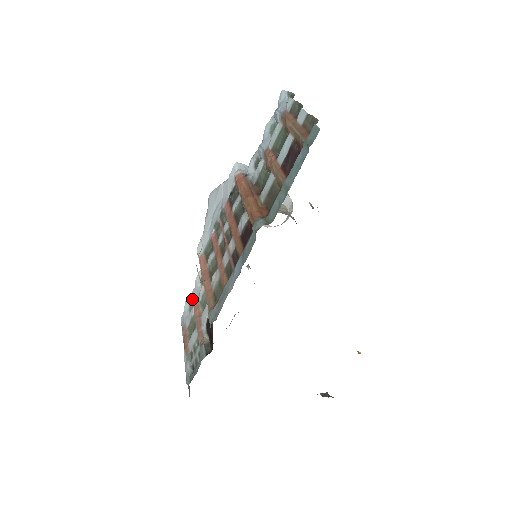
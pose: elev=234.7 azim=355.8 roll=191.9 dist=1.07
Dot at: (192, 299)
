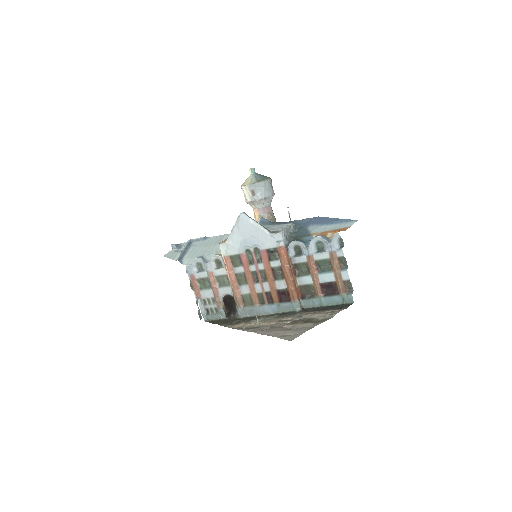
Dot at: (203, 264)
